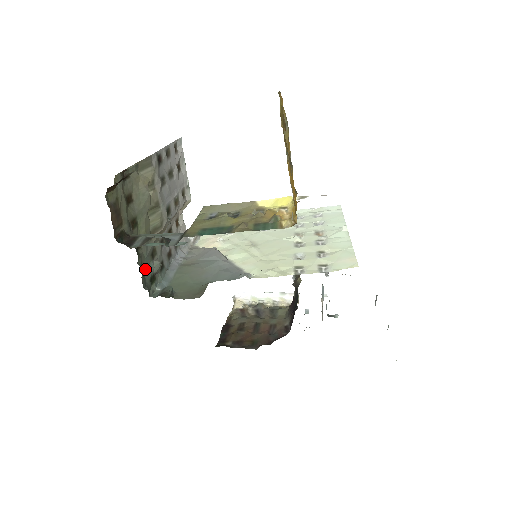
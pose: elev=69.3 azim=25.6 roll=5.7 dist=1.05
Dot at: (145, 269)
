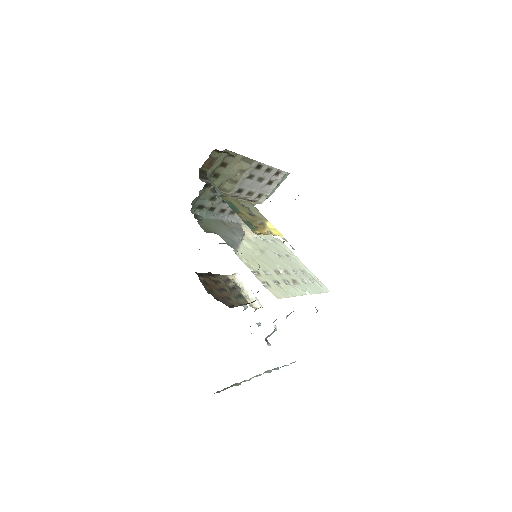
Dot at: (201, 198)
